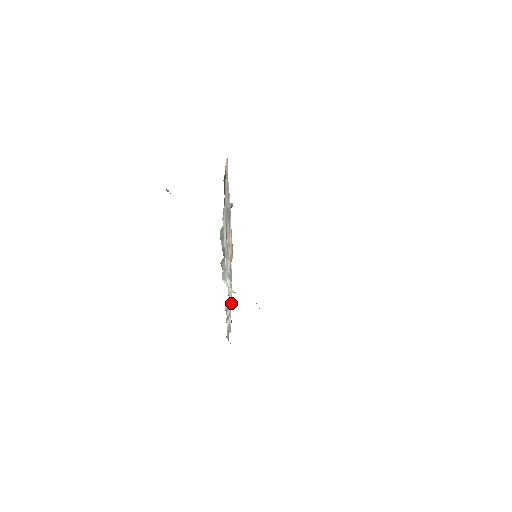
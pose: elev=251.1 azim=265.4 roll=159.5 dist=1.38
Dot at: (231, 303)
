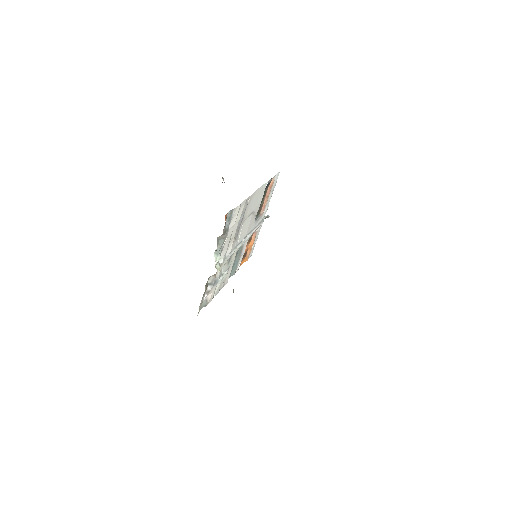
Dot at: (217, 283)
